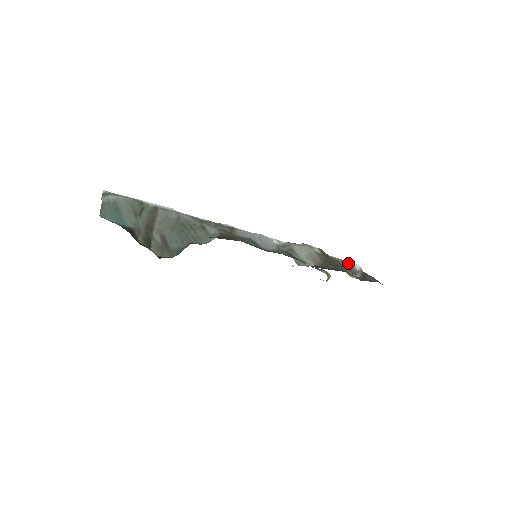
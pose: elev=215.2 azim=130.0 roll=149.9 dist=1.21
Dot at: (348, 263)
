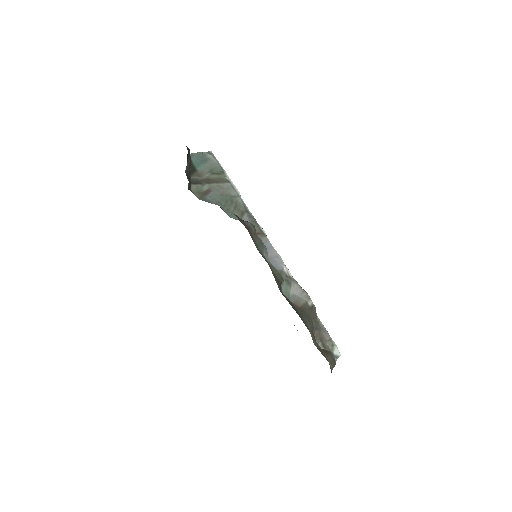
Dot at: (330, 340)
